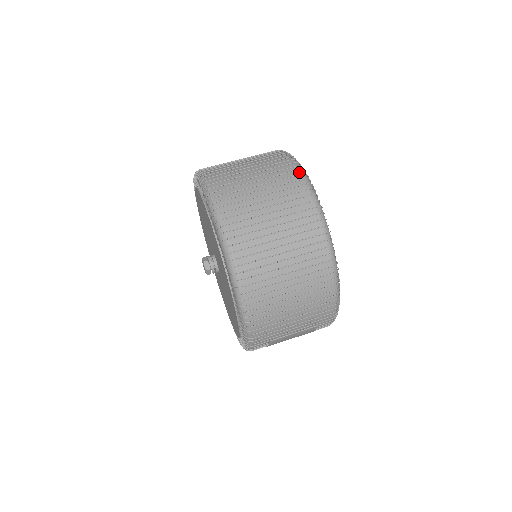
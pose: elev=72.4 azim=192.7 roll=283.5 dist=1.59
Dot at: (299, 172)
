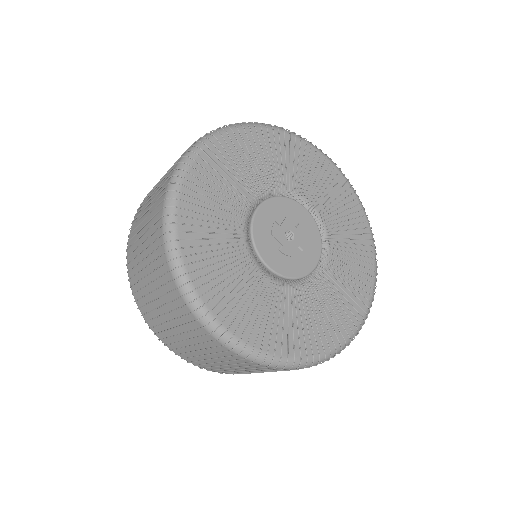
Dot at: (183, 300)
